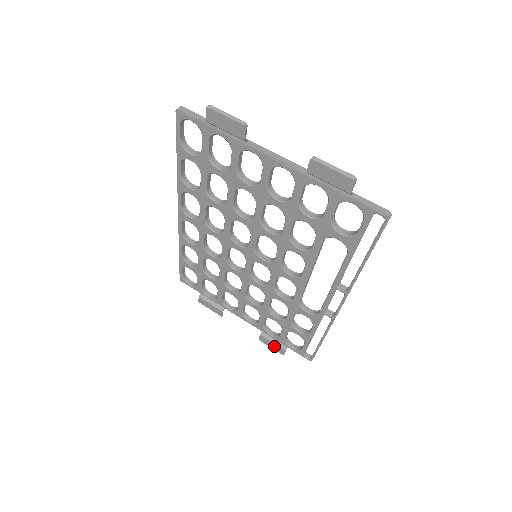
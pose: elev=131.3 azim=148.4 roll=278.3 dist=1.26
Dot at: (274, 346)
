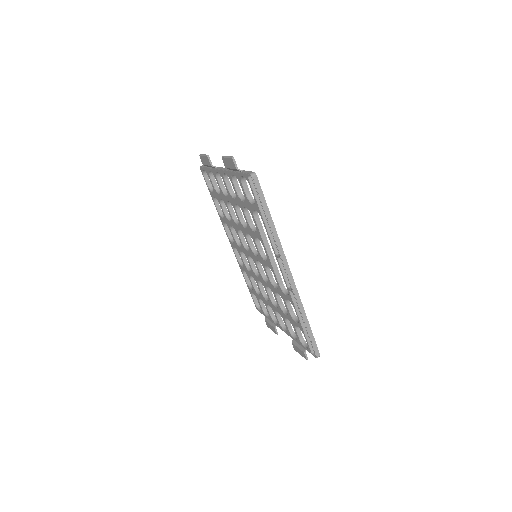
Dot at: (300, 351)
